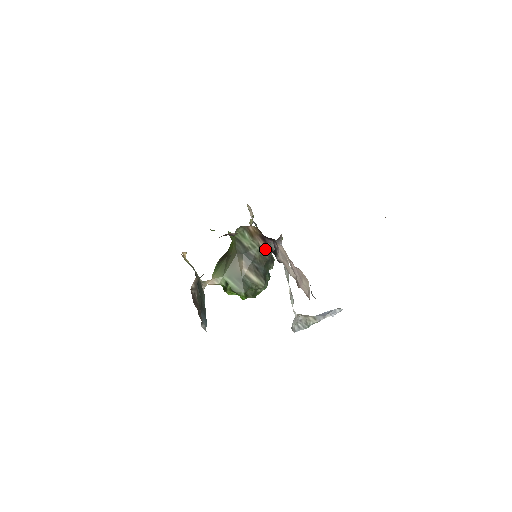
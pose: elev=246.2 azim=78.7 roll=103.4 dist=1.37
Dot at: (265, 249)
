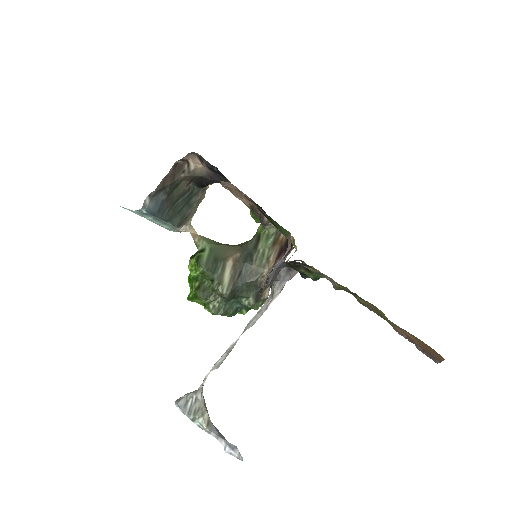
Dot at: (268, 268)
